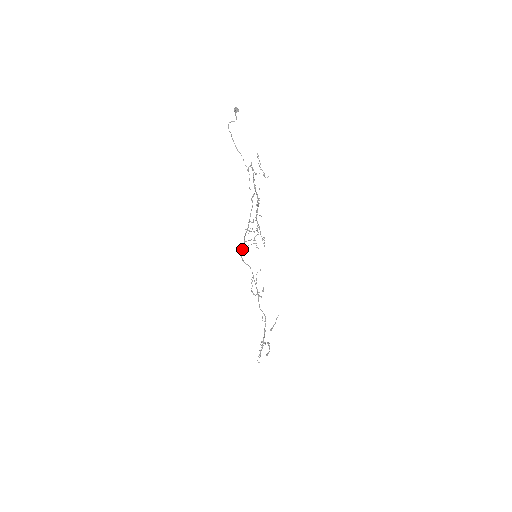
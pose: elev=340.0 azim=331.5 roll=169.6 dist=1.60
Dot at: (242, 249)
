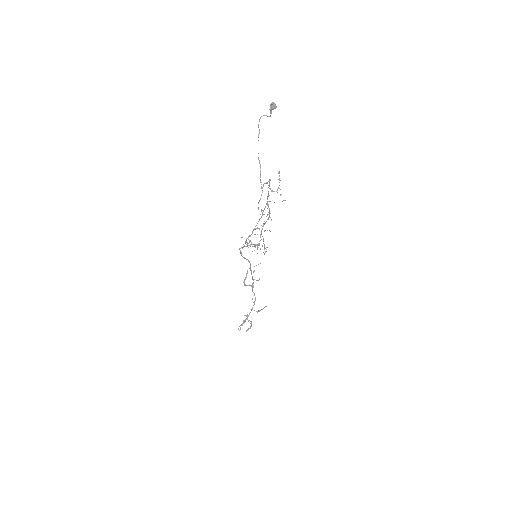
Dot at: occluded
